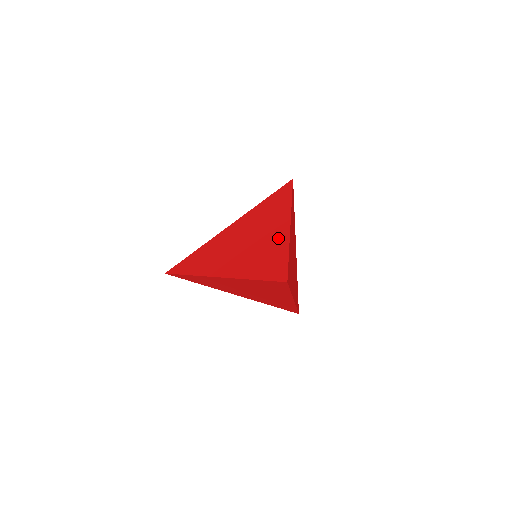
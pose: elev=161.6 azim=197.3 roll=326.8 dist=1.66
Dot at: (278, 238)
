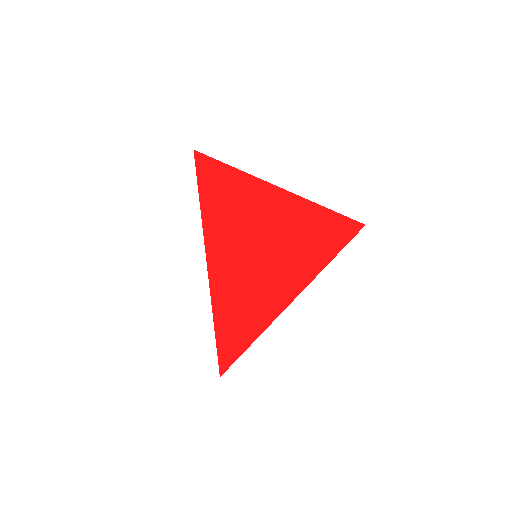
Dot at: (271, 304)
